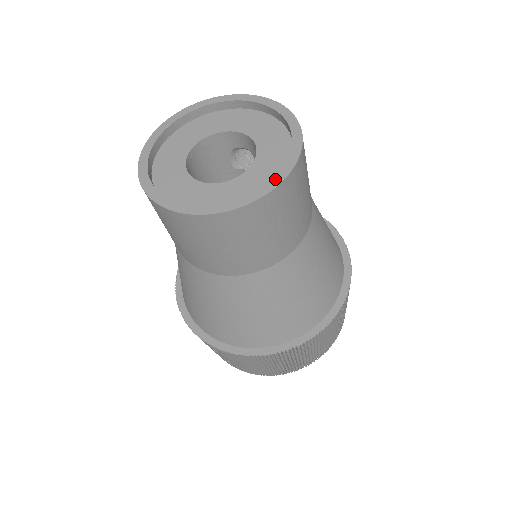
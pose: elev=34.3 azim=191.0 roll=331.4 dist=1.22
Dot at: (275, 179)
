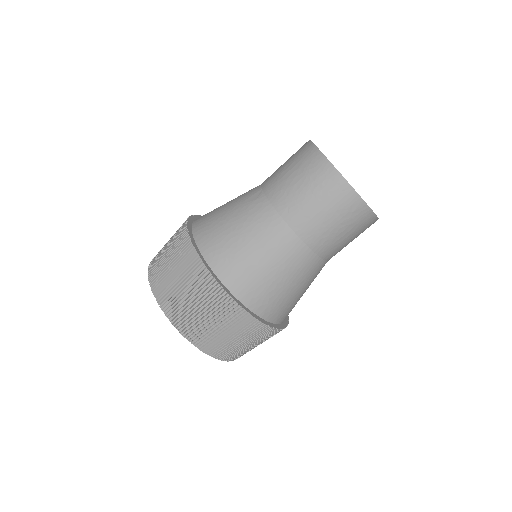
Dot at: occluded
